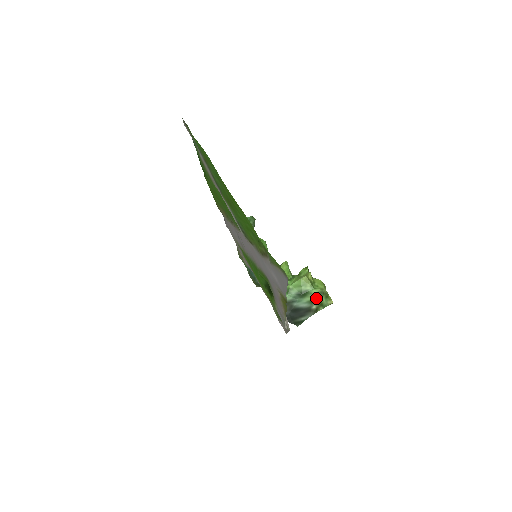
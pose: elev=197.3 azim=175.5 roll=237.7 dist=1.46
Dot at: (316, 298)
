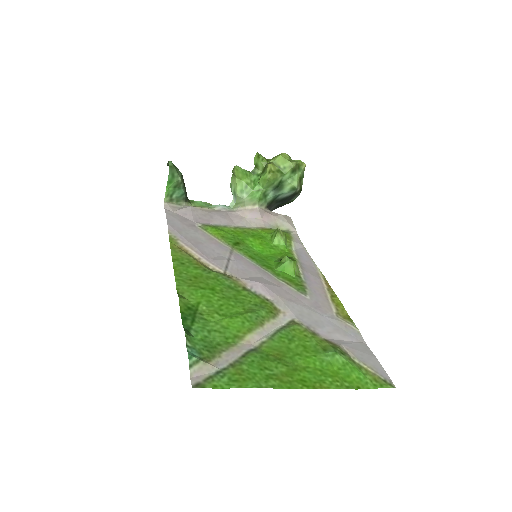
Dot at: (294, 181)
